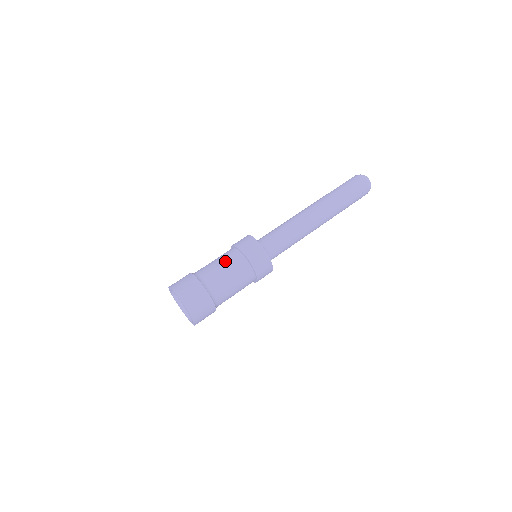
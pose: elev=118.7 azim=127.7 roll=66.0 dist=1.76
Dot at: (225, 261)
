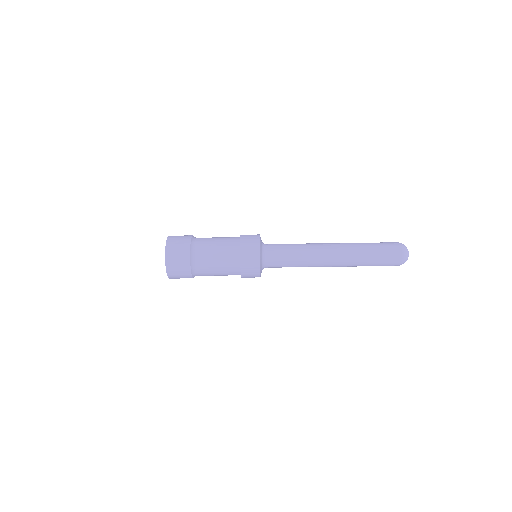
Dot at: (223, 271)
